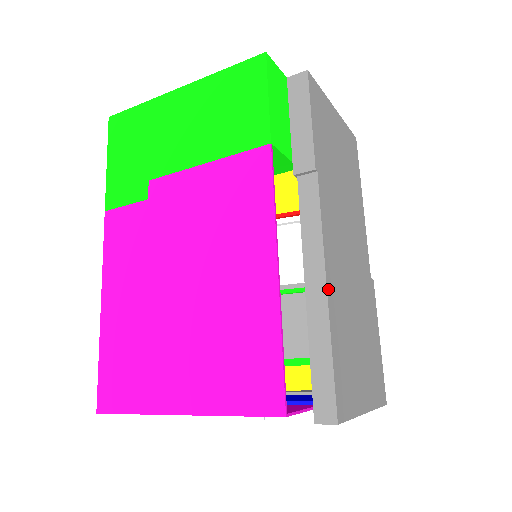
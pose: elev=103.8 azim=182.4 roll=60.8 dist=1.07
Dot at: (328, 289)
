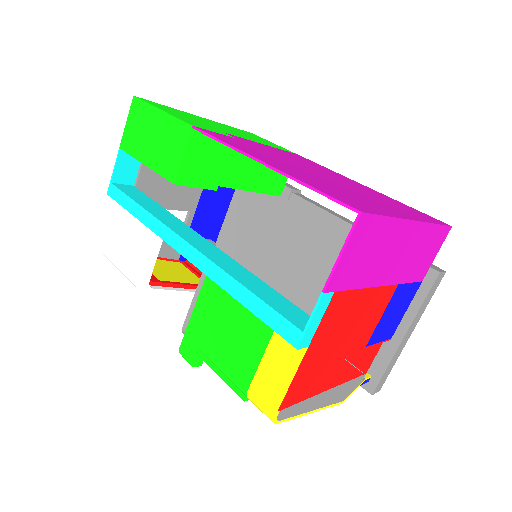
Dot at: occluded
